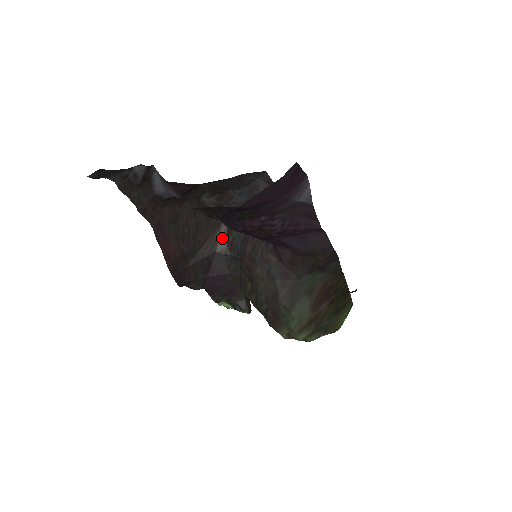
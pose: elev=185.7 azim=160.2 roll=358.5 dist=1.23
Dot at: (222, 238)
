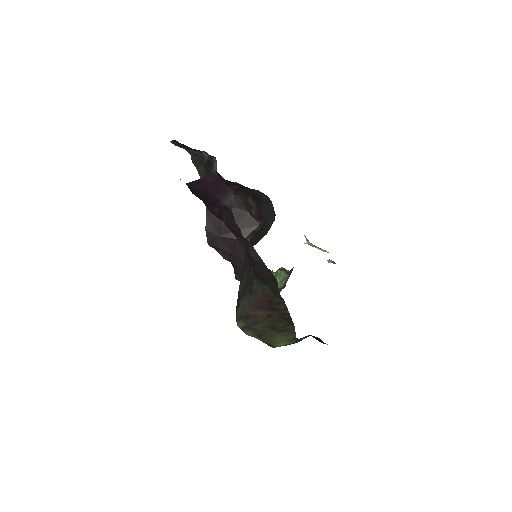
Dot at: (252, 234)
